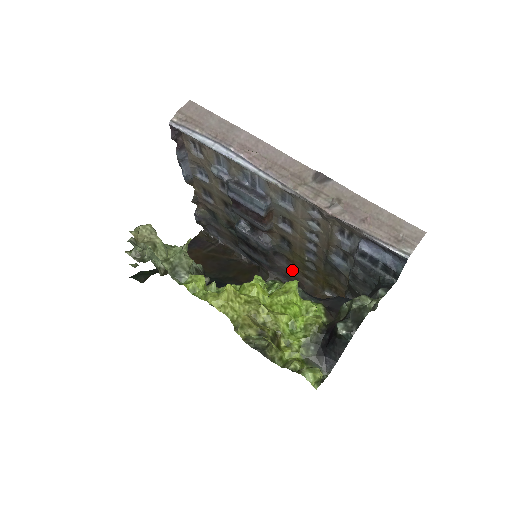
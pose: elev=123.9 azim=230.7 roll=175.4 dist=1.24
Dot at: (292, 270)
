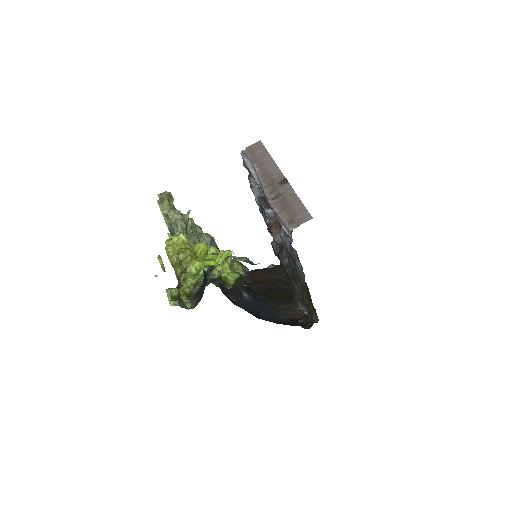
Dot at: (303, 295)
